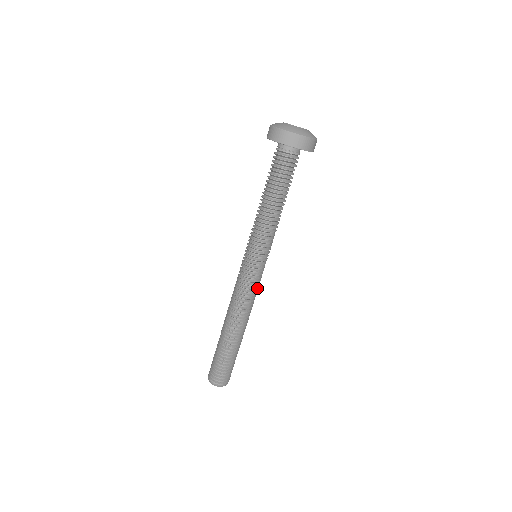
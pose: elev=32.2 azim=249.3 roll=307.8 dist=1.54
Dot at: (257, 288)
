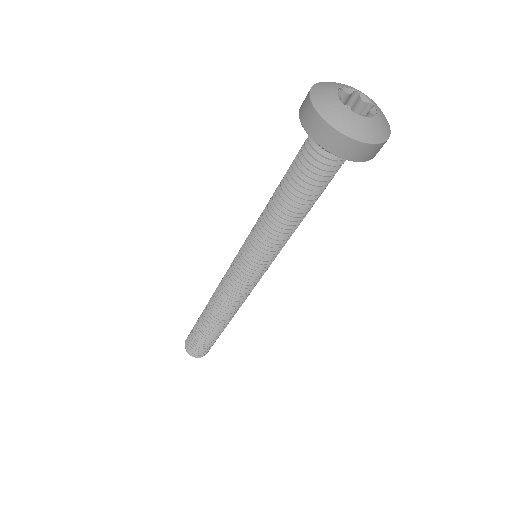
Dot at: occluded
